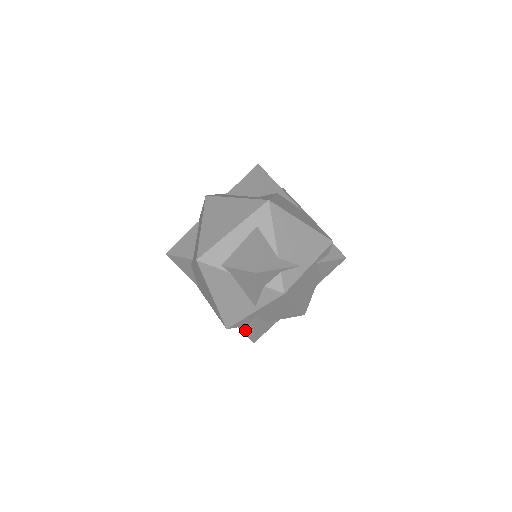
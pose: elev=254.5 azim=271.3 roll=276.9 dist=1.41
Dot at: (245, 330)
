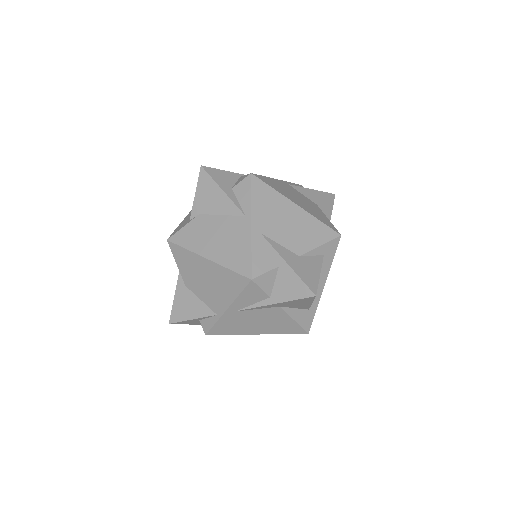
Dot at: (290, 290)
